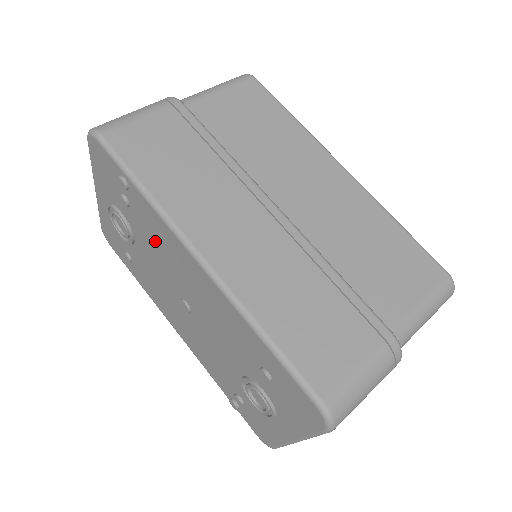
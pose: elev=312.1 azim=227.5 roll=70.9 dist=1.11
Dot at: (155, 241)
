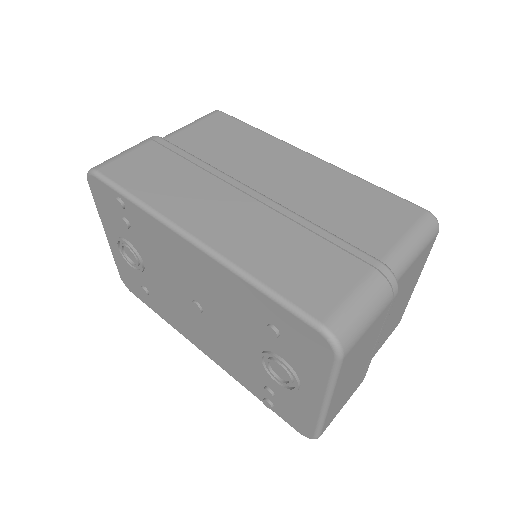
Dot at: (156, 249)
